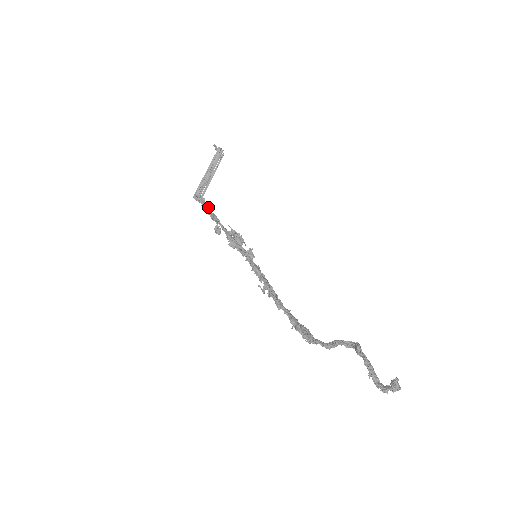
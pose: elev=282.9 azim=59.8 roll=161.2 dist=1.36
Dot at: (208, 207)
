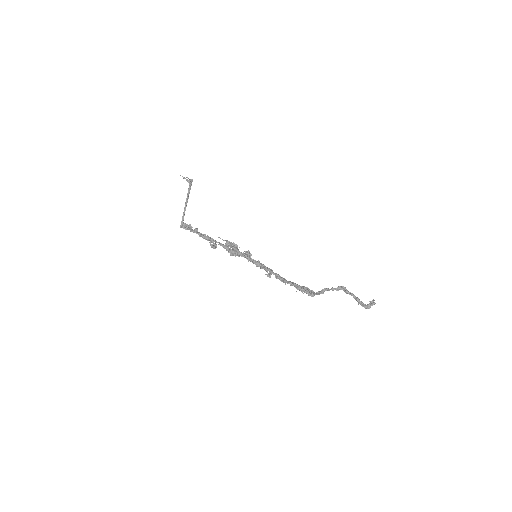
Dot at: (197, 231)
